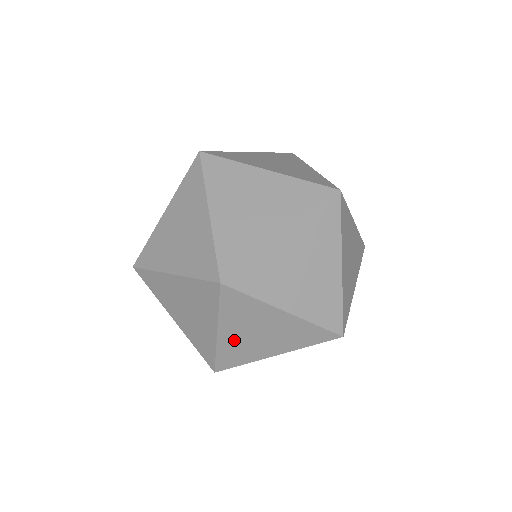
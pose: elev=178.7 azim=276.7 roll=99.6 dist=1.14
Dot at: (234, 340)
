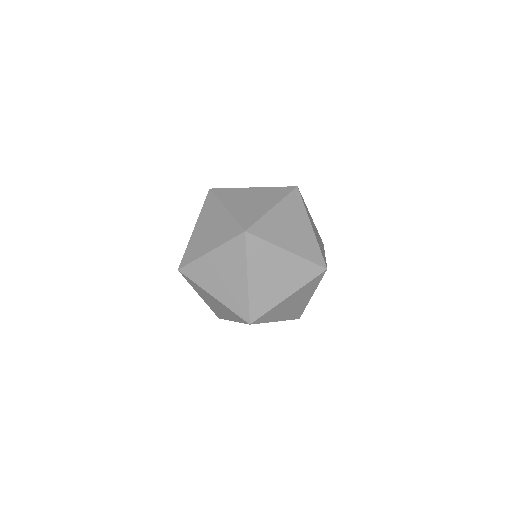
Dot at: occluded
